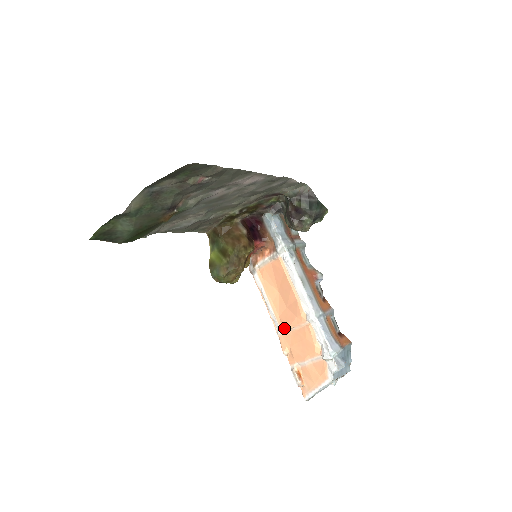
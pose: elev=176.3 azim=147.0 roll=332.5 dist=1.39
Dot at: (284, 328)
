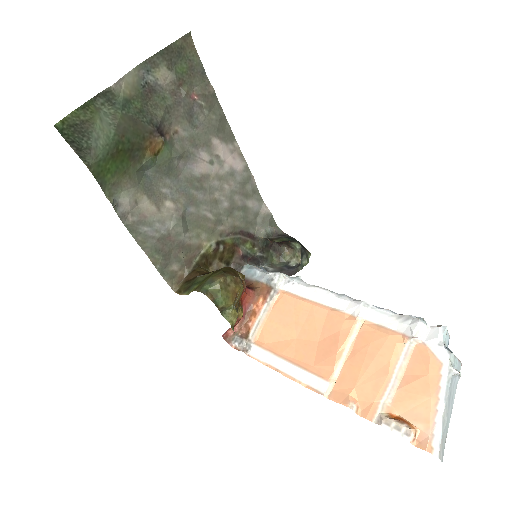
Dot at: (330, 369)
